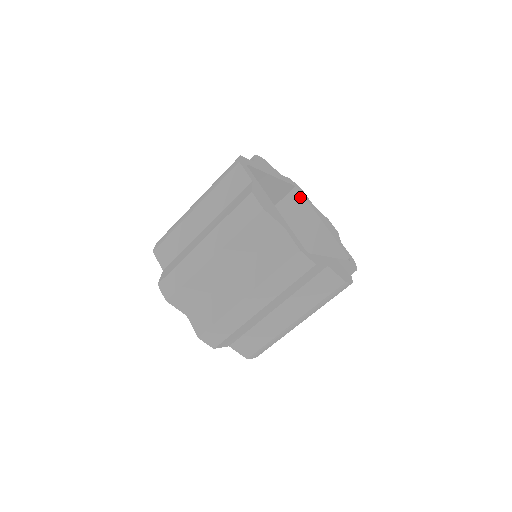
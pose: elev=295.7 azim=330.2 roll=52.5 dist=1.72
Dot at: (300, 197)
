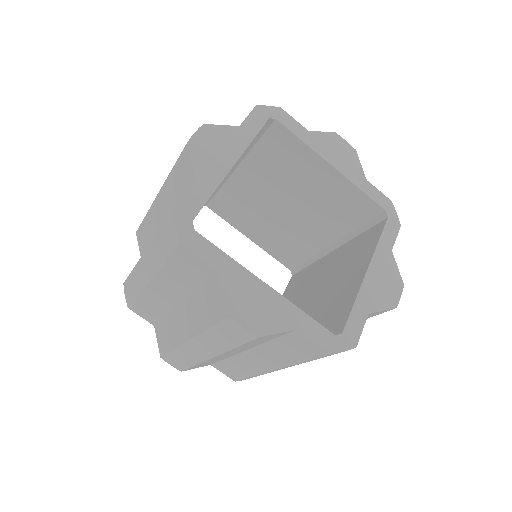
Dot at: (282, 131)
